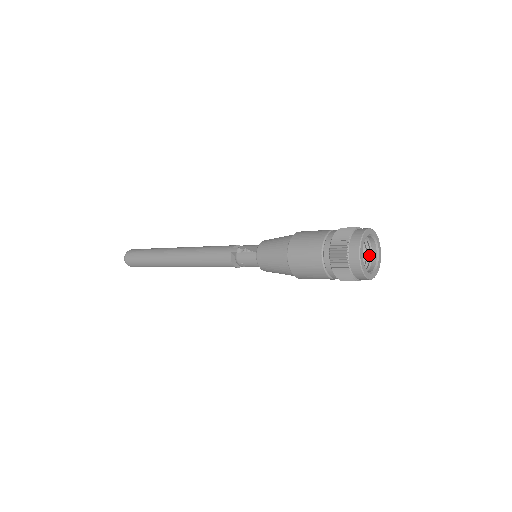
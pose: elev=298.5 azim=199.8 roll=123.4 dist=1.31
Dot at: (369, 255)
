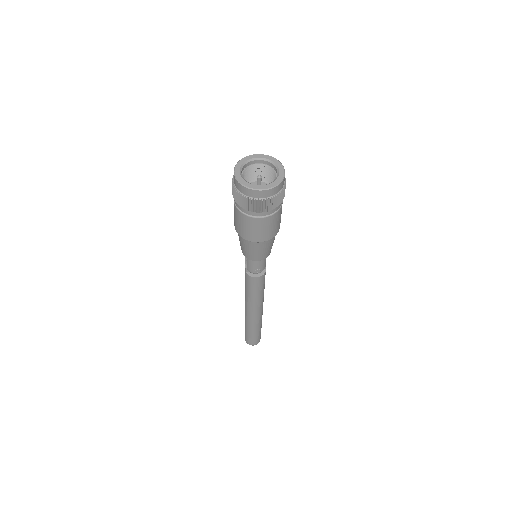
Dot at: (271, 170)
